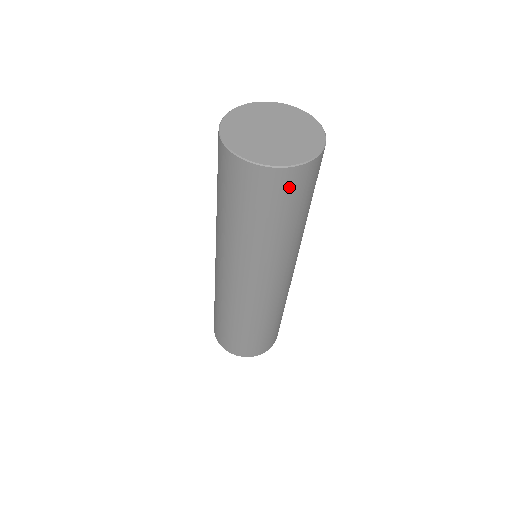
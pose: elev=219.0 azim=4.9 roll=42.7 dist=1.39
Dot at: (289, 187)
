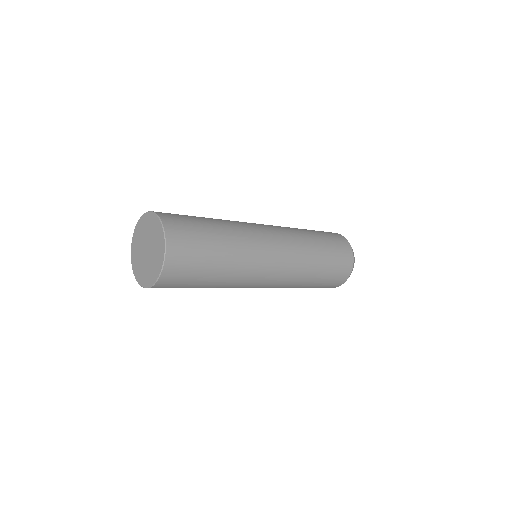
Dot at: (177, 275)
